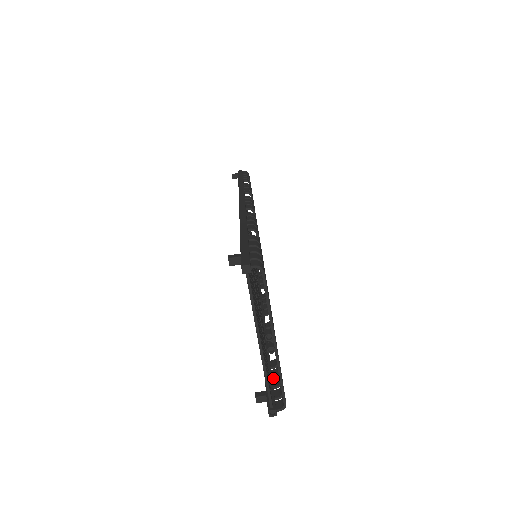
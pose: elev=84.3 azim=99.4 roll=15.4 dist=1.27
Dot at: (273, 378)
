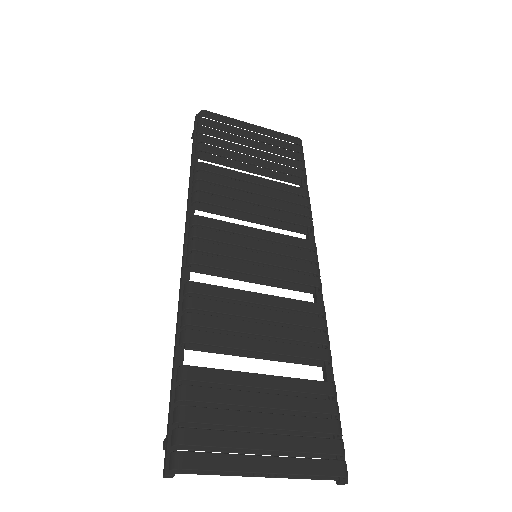
Dot at: (337, 418)
